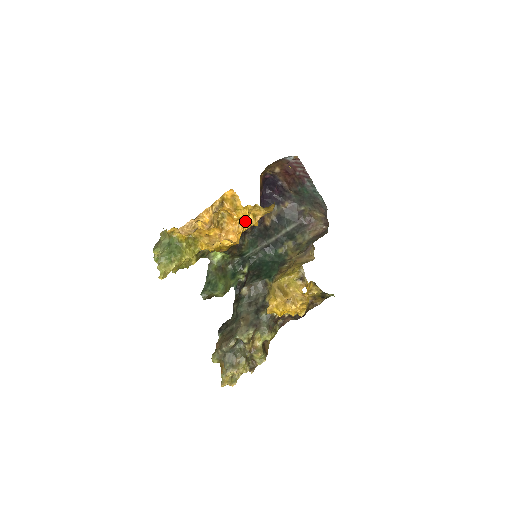
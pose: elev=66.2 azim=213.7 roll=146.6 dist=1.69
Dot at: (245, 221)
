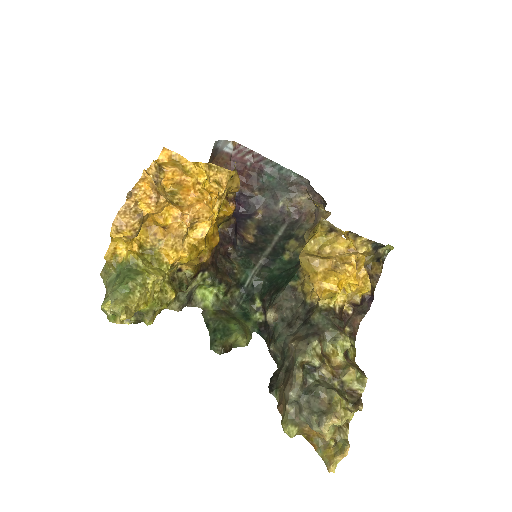
Dot at: (208, 191)
